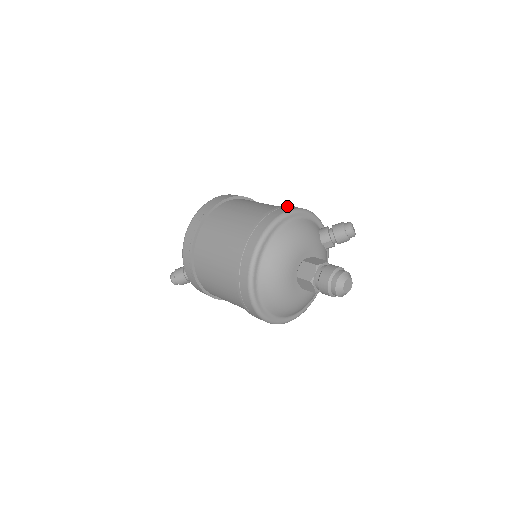
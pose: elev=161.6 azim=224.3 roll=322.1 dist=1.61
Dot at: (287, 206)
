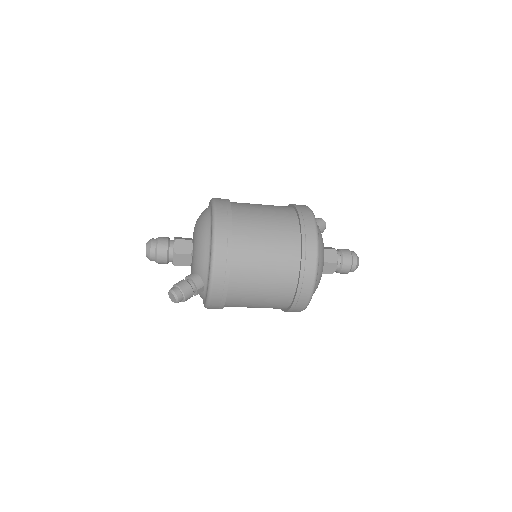
Dot at: occluded
